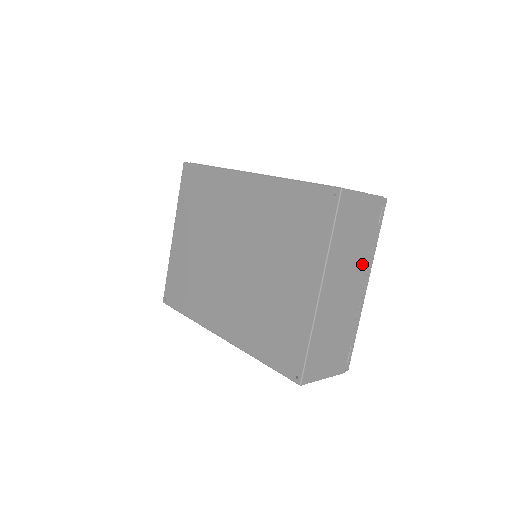
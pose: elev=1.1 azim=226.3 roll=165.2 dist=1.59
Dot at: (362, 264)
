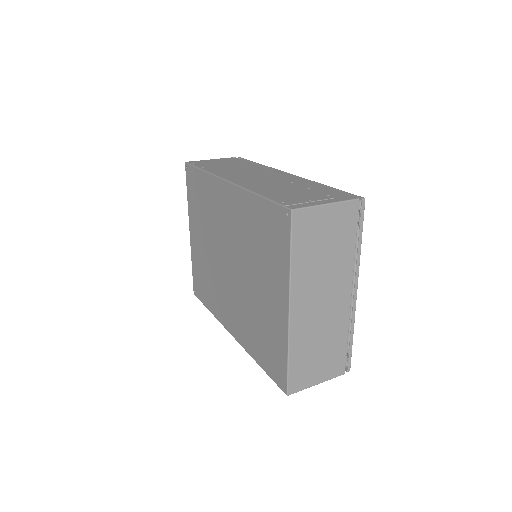
Dot at: (343, 272)
